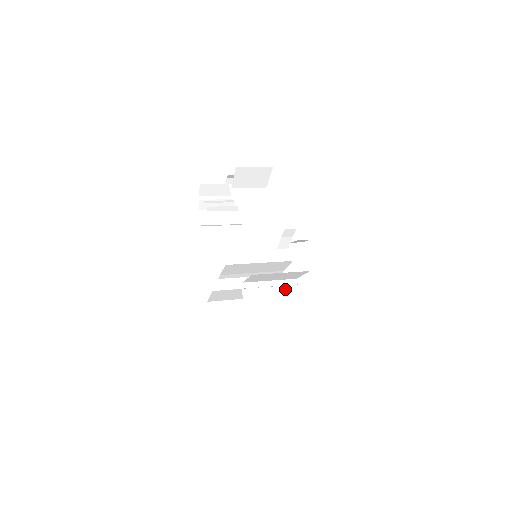
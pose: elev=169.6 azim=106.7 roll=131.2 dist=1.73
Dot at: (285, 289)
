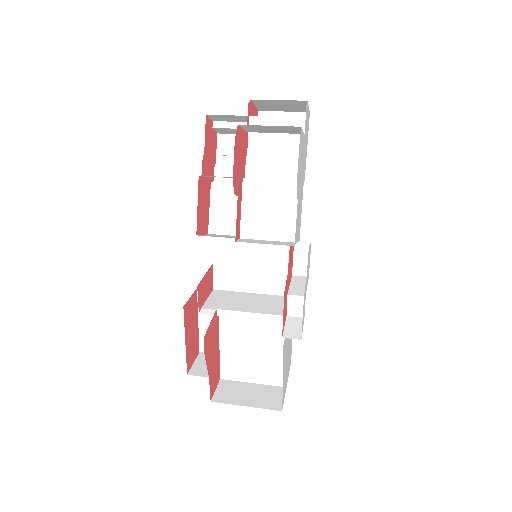
Dot at: occluded
